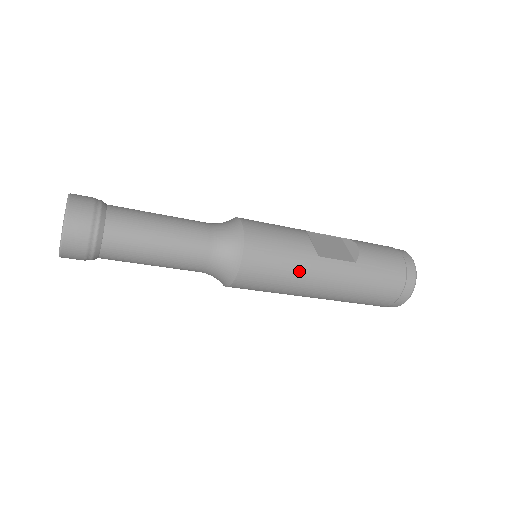
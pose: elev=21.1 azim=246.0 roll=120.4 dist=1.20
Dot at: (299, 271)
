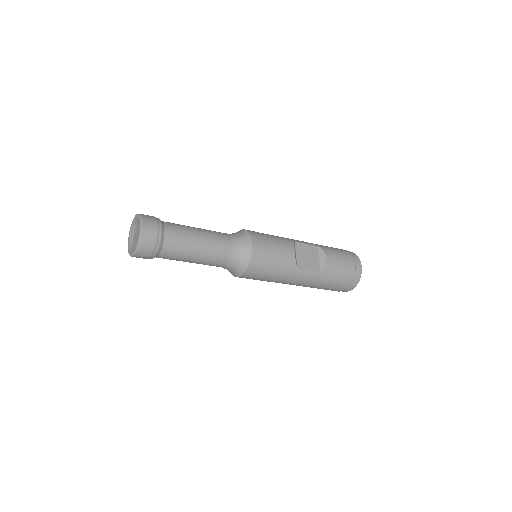
Dot at: (282, 276)
